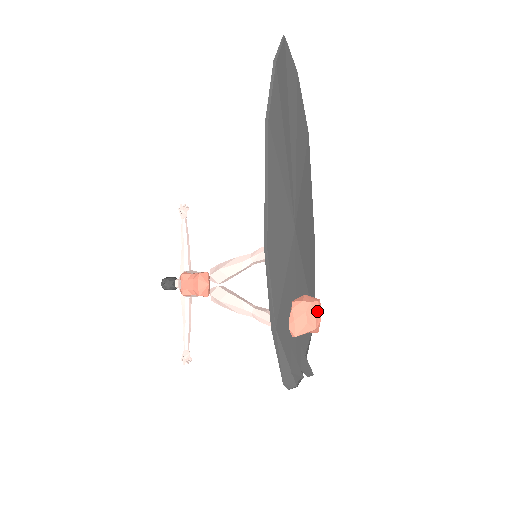
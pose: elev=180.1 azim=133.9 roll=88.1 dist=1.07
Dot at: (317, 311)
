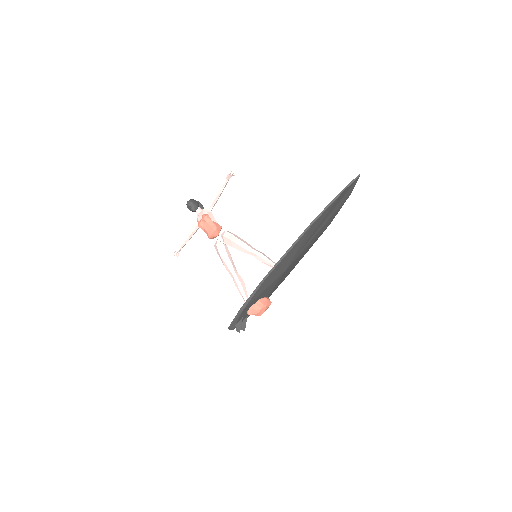
Dot at: occluded
